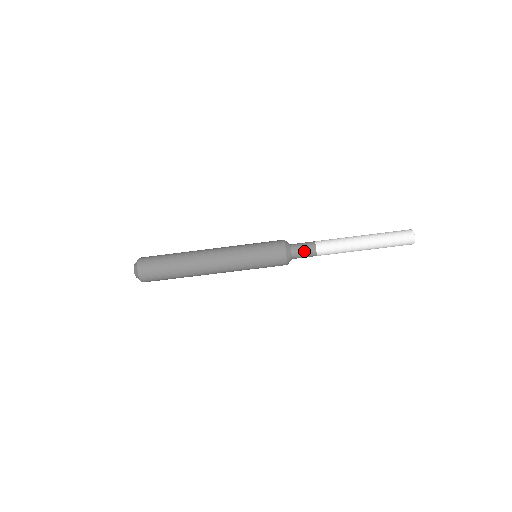
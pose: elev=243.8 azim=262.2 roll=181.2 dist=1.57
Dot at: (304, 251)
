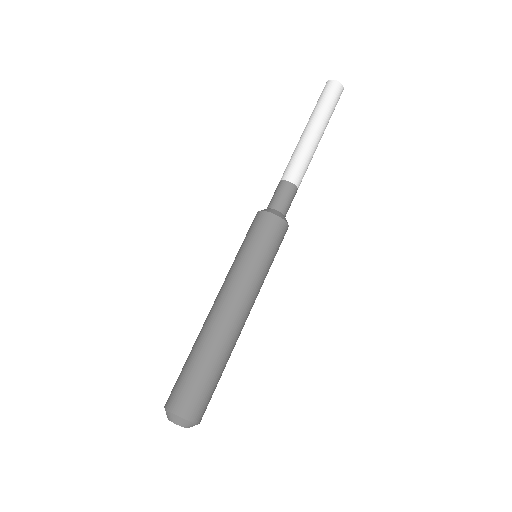
Dot at: (287, 198)
